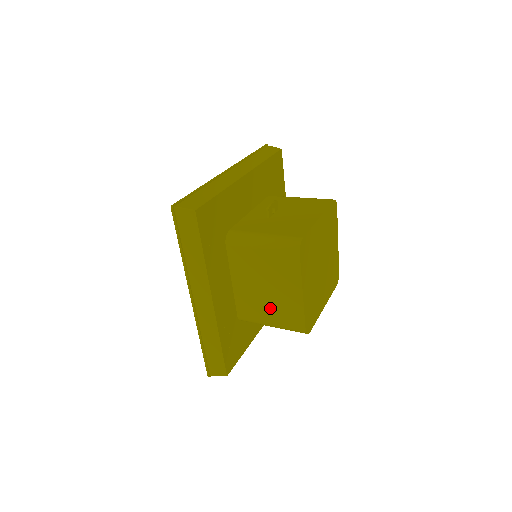
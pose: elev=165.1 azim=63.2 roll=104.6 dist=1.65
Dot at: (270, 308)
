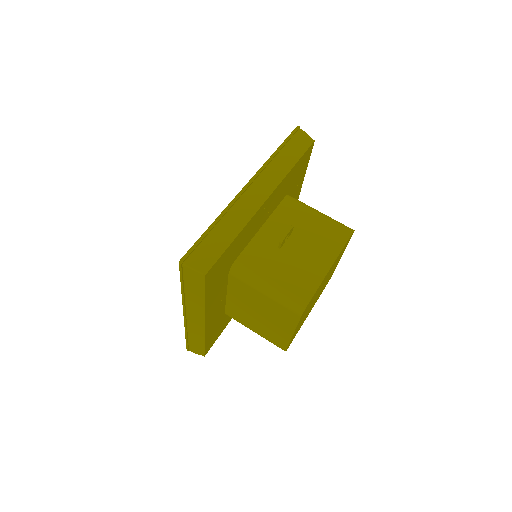
Dot at: (258, 326)
